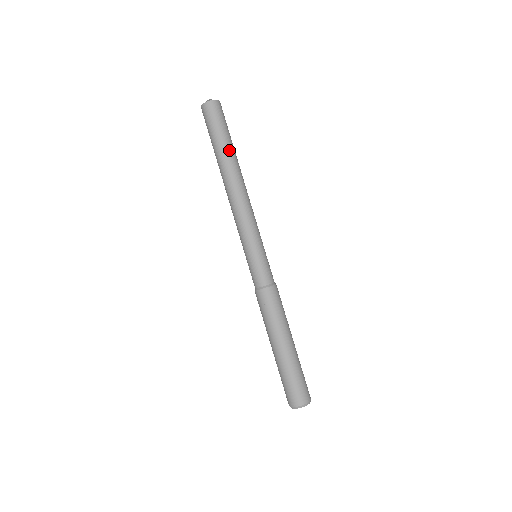
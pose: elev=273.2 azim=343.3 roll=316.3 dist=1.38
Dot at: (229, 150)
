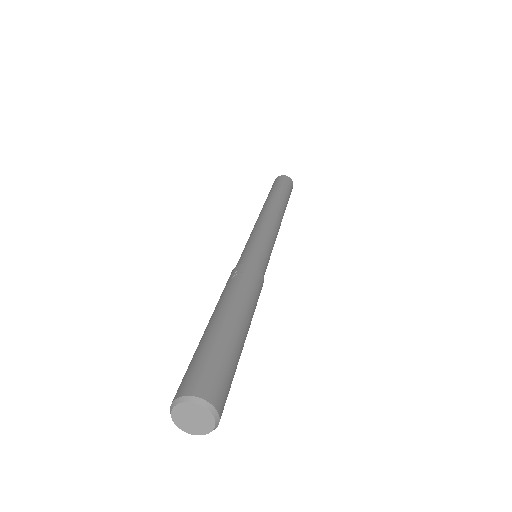
Dot at: (285, 197)
